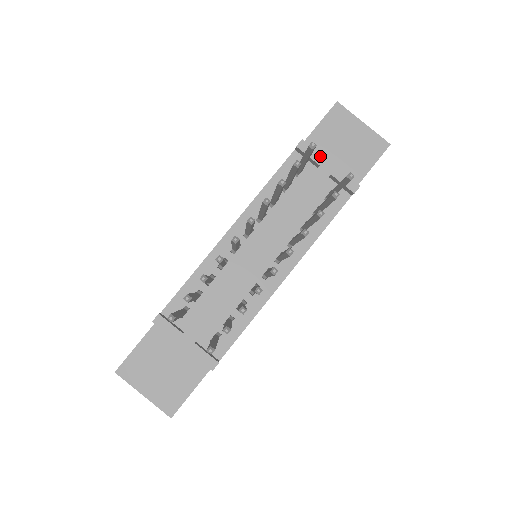
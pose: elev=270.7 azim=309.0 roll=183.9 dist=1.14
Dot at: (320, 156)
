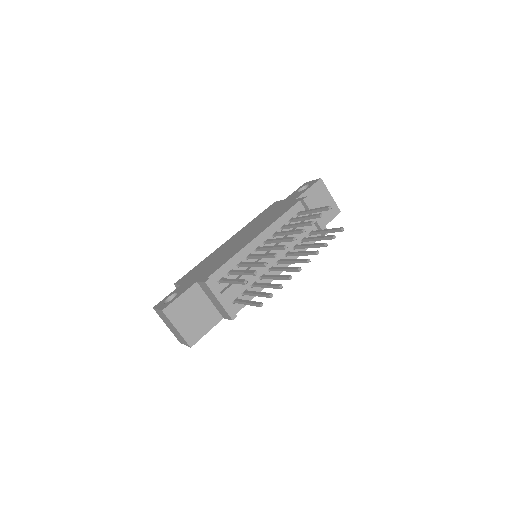
Dot at: occluded
